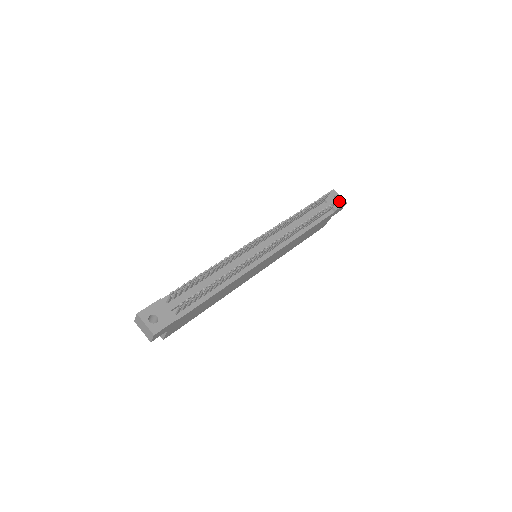
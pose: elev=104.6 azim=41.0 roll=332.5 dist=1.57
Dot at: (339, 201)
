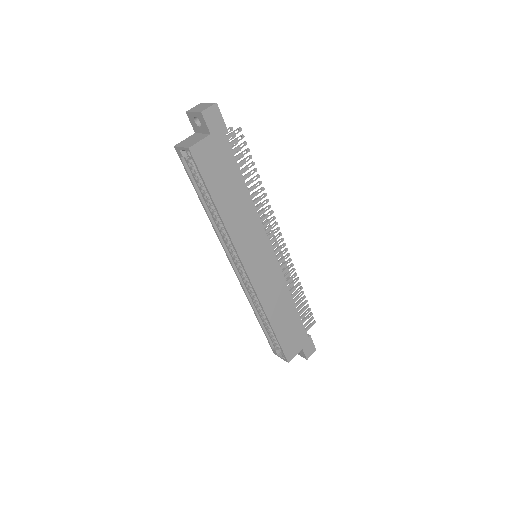
Dot at: occluded
